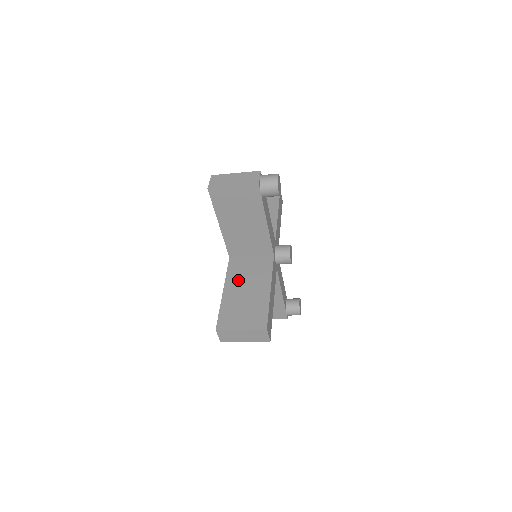
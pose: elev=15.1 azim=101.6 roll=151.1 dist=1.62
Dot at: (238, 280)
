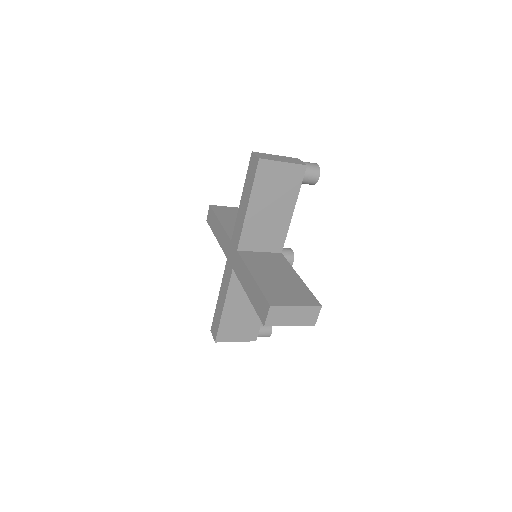
Dot at: (261, 268)
